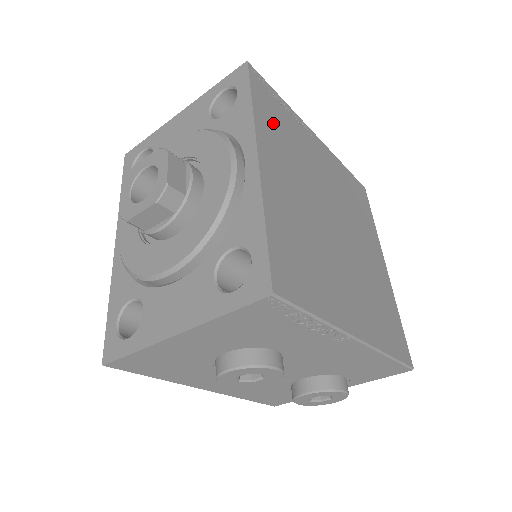
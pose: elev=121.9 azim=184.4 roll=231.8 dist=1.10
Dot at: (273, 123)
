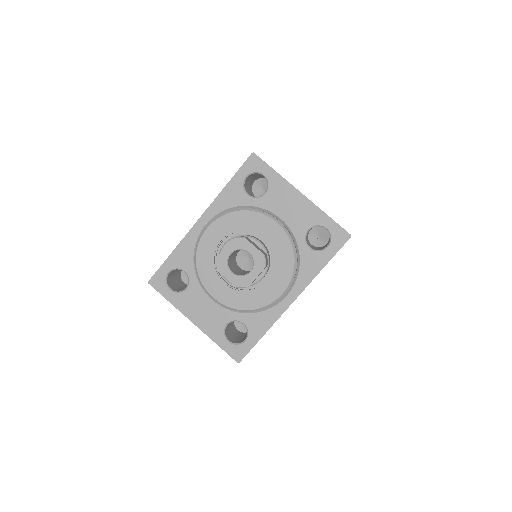
Dot at: occluded
